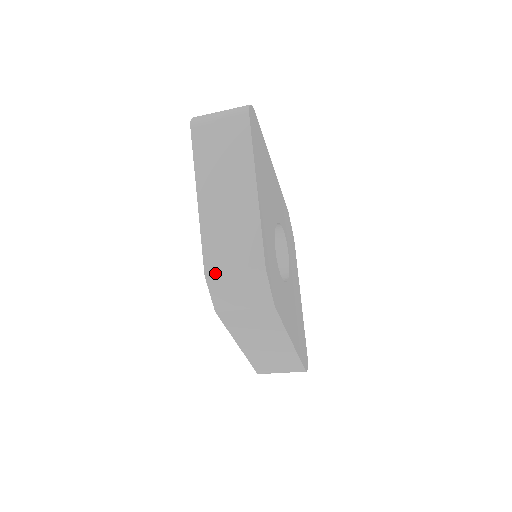
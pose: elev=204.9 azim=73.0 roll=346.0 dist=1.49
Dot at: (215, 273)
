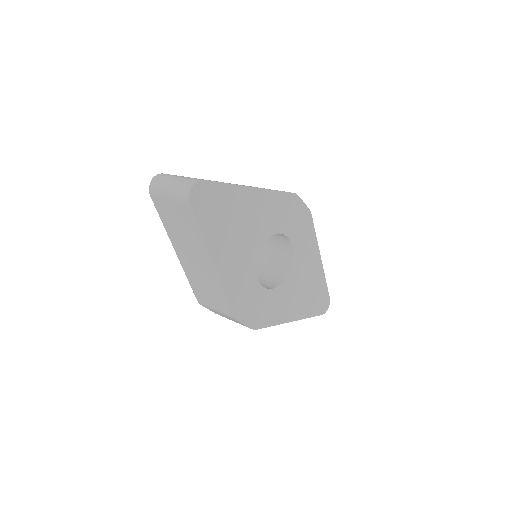
Dot at: (204, 305)
